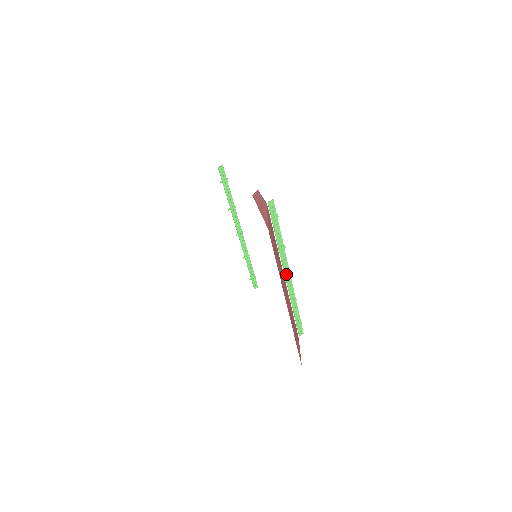
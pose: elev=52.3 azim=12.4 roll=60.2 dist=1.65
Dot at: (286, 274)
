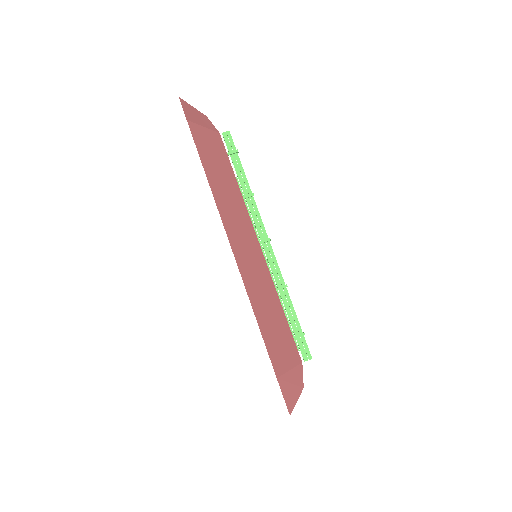
Dot at: (262, 238)
